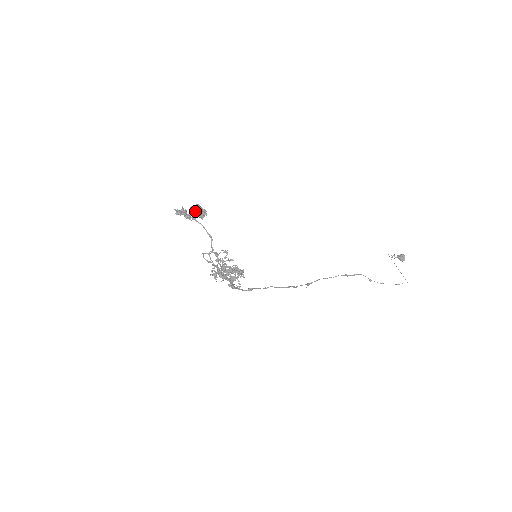
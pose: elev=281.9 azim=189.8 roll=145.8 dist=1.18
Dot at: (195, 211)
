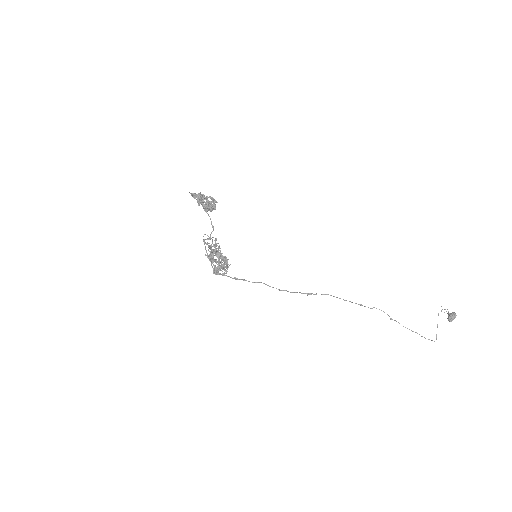
Dot at: (203, 204)
